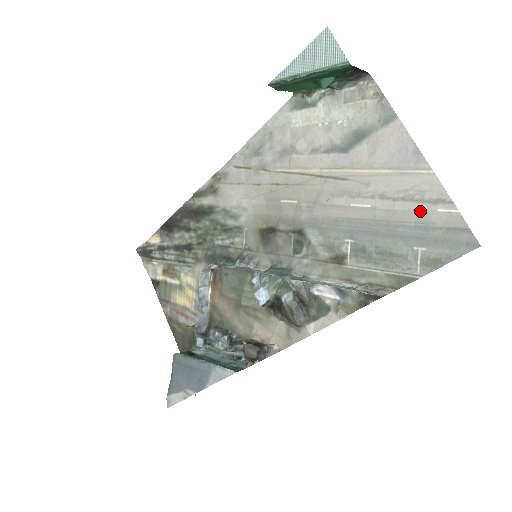
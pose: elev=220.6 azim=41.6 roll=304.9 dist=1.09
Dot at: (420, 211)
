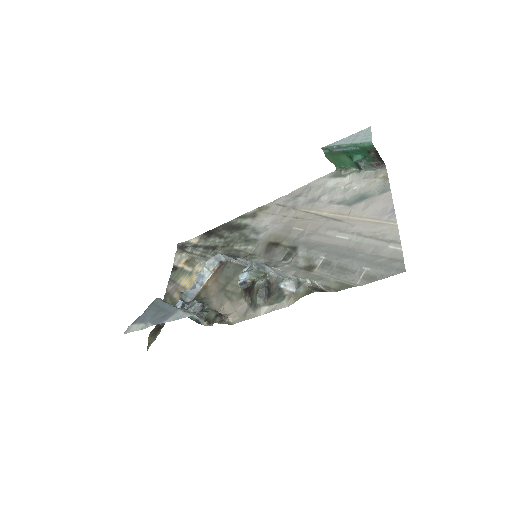
Dot at: (378, 245)
